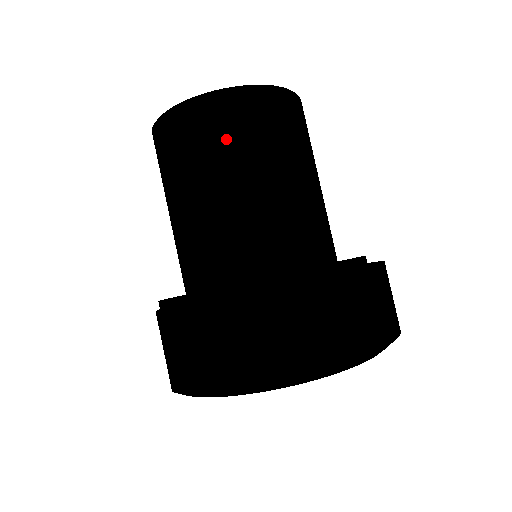
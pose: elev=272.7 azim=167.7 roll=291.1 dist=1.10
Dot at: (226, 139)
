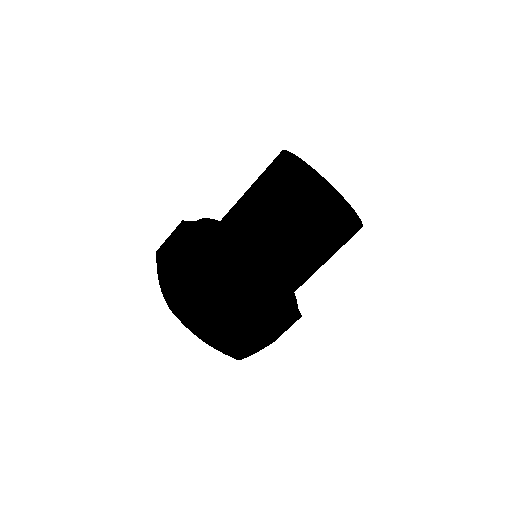
Dot at: (273, 197)
